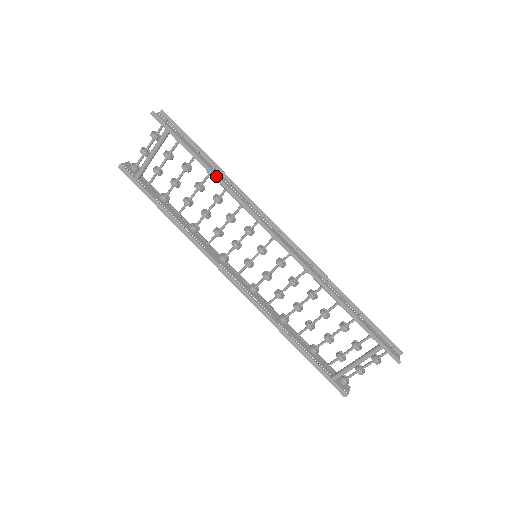
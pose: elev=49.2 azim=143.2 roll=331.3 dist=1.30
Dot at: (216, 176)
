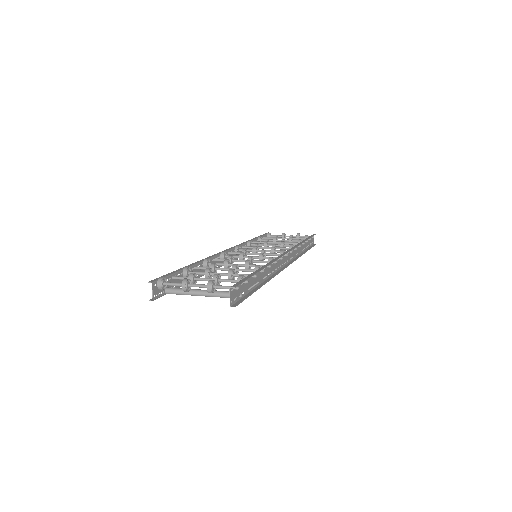
Dot at: occluded
